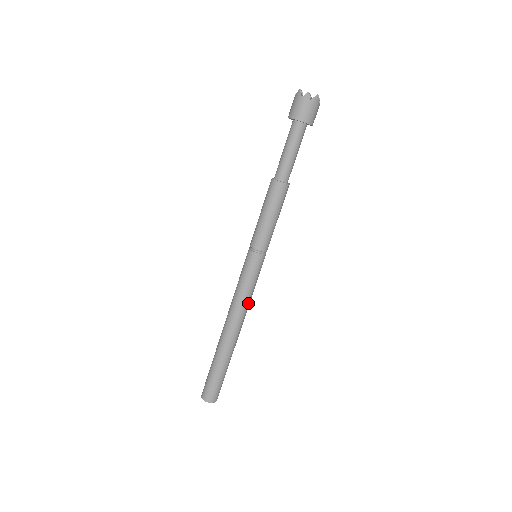
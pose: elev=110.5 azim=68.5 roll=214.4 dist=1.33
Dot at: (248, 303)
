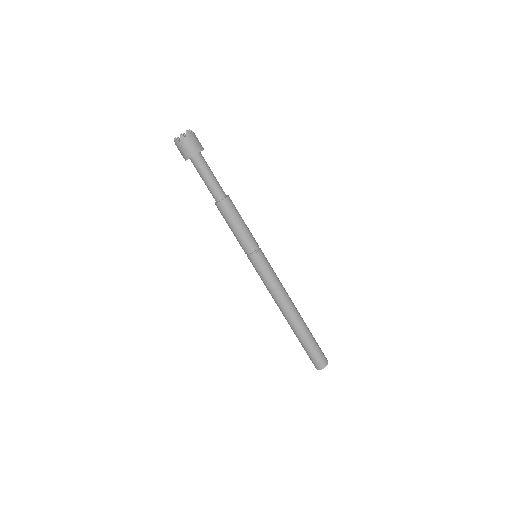
Dot at: (282, 287)
